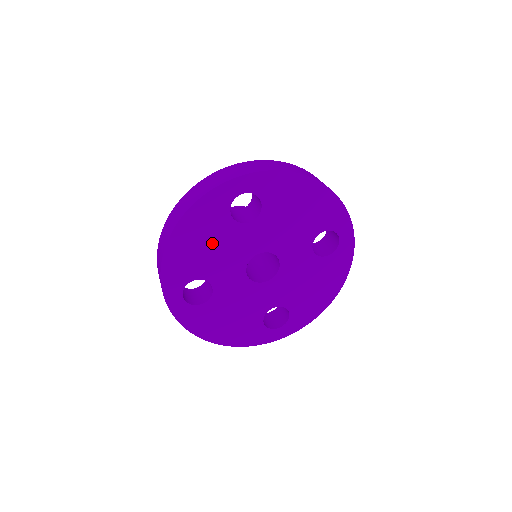
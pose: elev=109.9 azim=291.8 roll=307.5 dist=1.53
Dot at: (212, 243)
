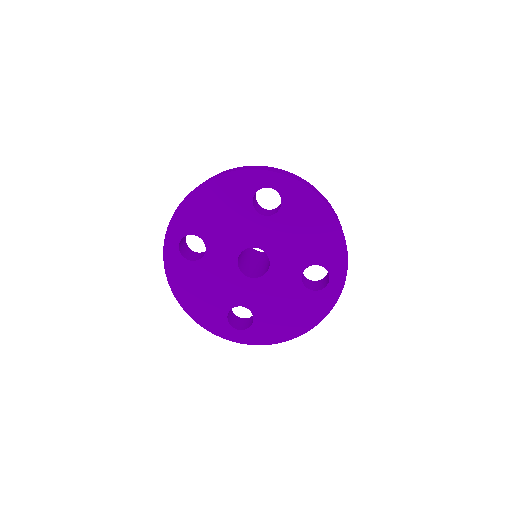
Dot at: (226, 213)
